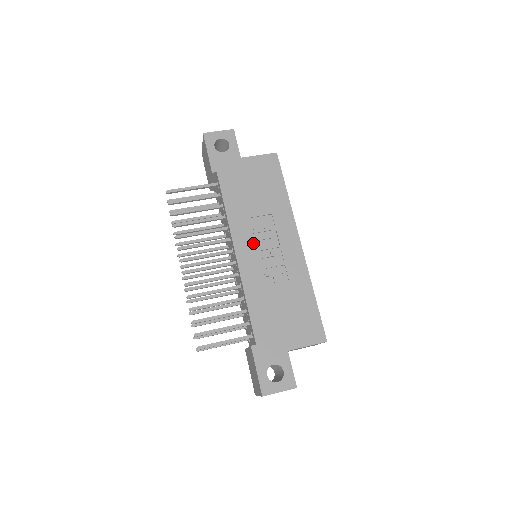
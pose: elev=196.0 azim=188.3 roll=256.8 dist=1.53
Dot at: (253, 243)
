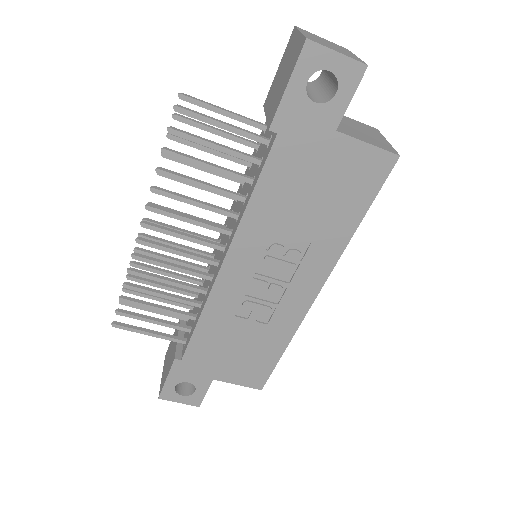
Dot at: (255, 264)
